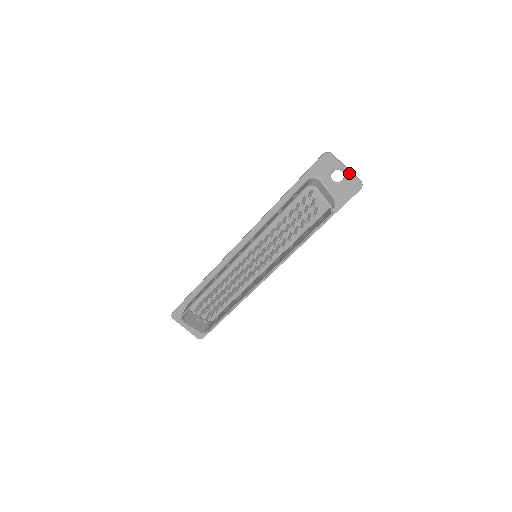
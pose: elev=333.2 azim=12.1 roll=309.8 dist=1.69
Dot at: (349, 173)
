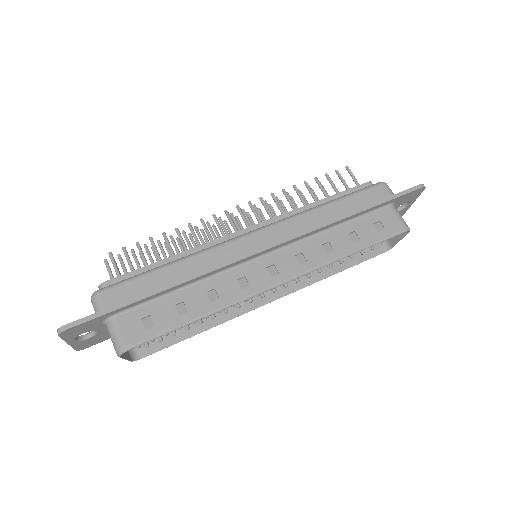
Dot at: (409, 206)
